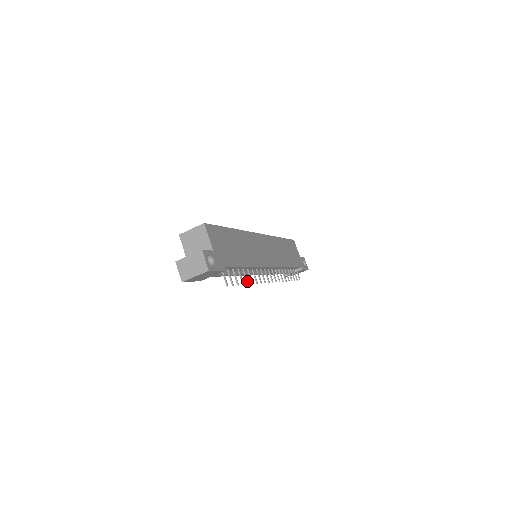
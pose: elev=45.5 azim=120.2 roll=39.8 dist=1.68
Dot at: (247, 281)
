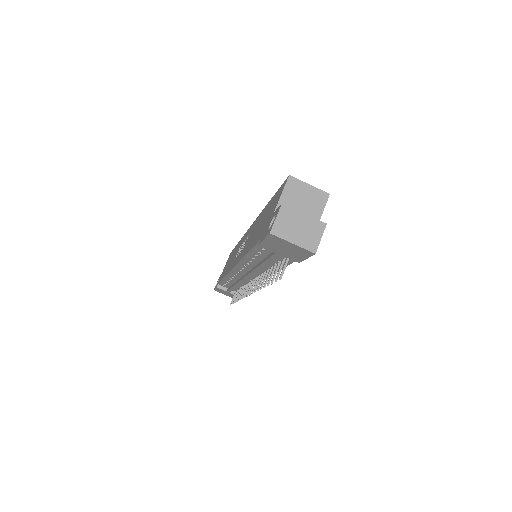
Dot at: (266, 283)
